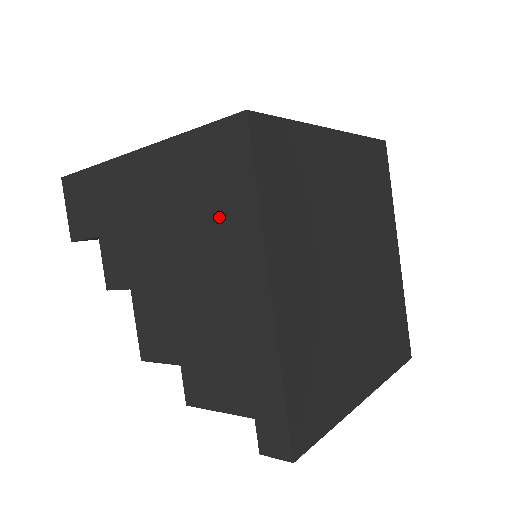
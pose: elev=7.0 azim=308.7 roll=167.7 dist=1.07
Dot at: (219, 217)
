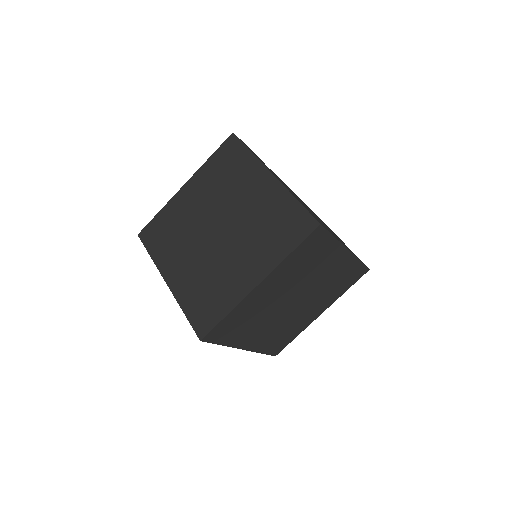
Dot at: occluded
